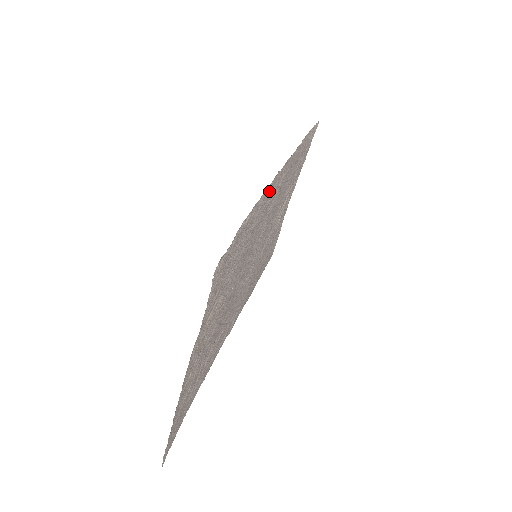
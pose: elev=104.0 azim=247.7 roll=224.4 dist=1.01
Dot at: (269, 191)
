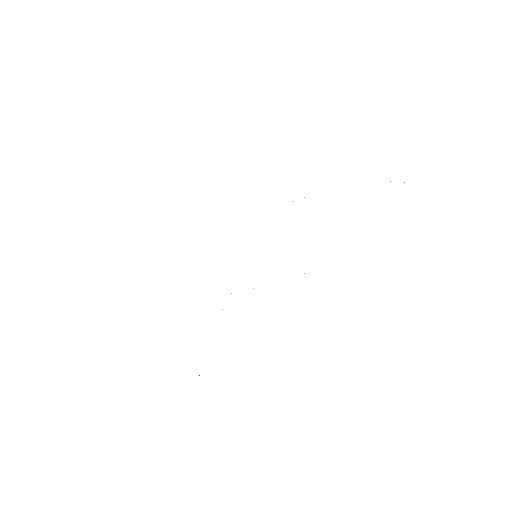
Dot at: occluded
